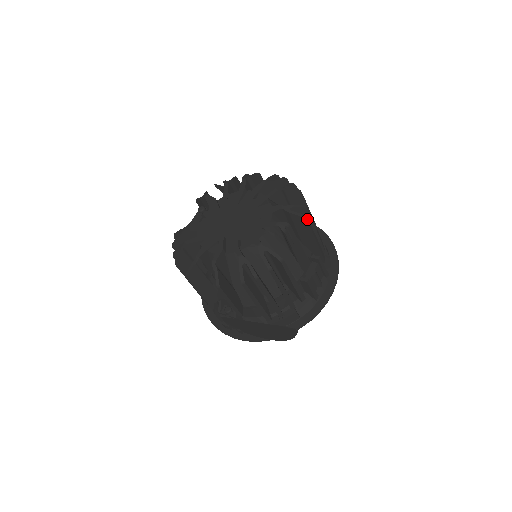
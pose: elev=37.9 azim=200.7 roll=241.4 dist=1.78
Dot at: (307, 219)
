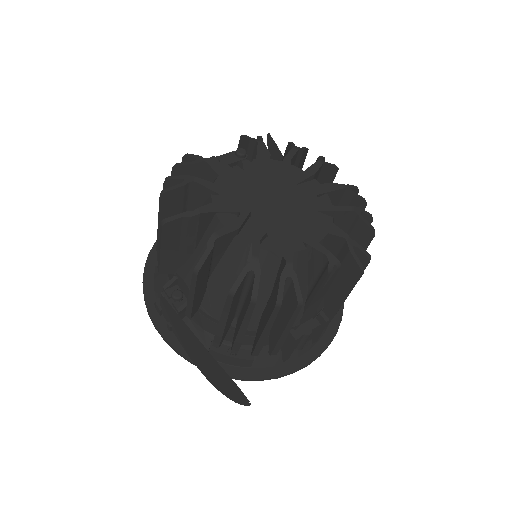
Dot at: occluded
